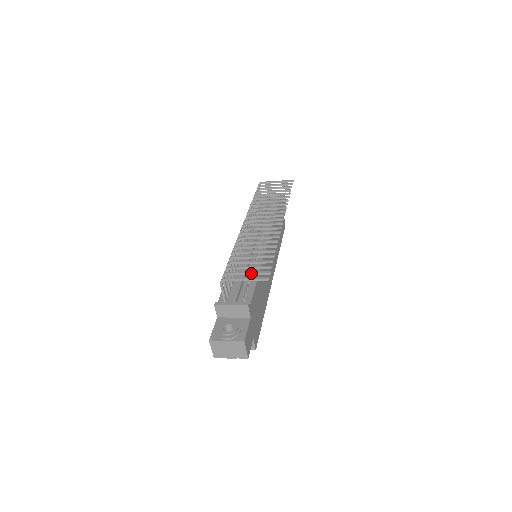
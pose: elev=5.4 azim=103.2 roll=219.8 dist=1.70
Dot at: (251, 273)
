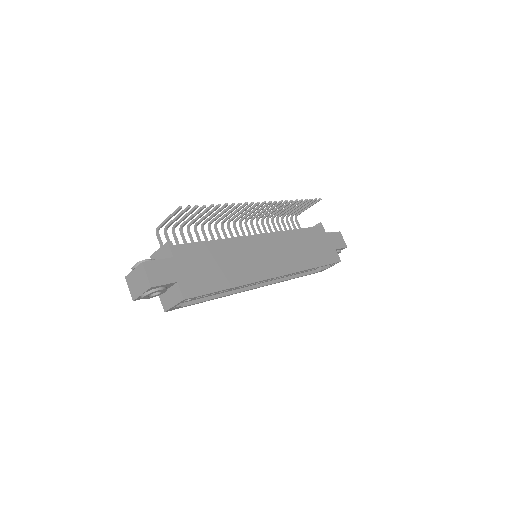
Dot at: (178, 215)
